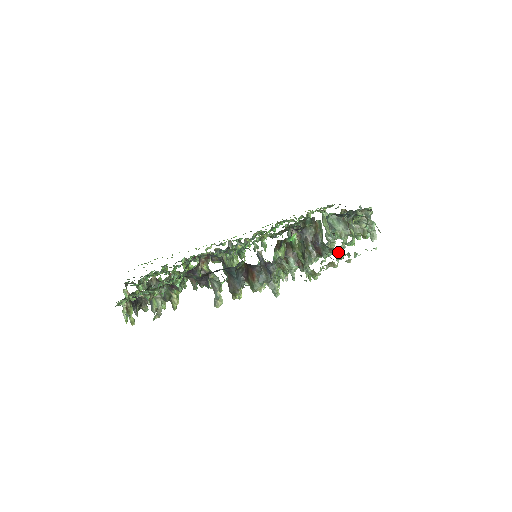
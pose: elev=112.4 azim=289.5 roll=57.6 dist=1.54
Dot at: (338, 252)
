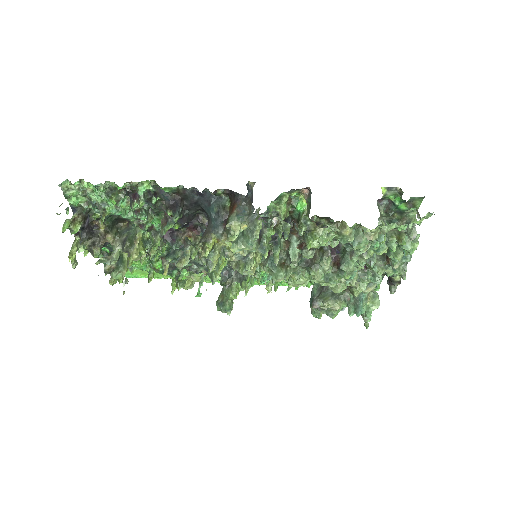
Dot at: (357, 230)
